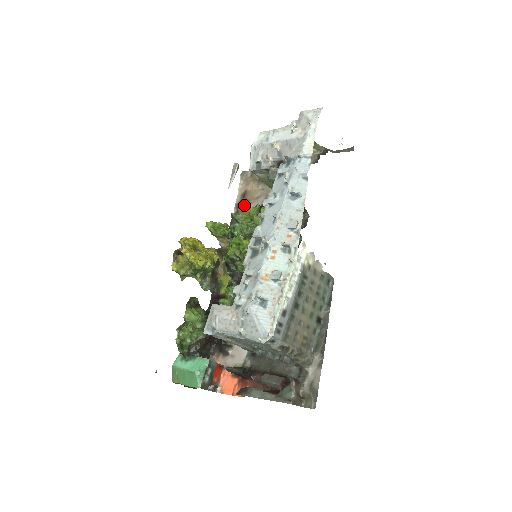
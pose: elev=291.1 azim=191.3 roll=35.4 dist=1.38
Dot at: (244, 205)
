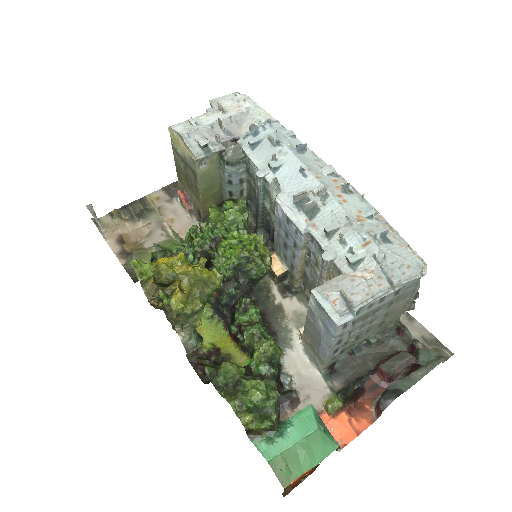
Dot at: (135, 248)
